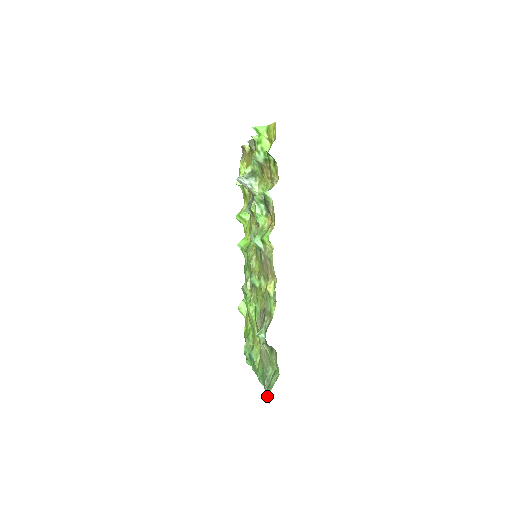
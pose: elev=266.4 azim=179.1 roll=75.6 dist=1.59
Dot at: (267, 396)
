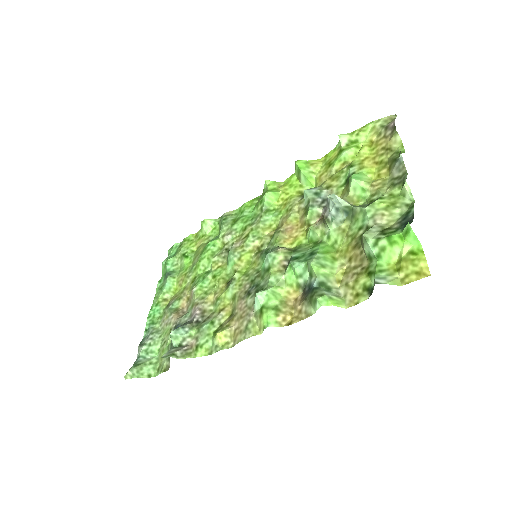
Dot at: (129, 375)
